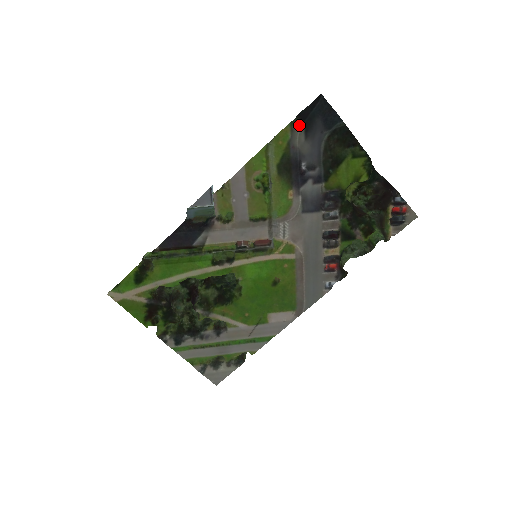
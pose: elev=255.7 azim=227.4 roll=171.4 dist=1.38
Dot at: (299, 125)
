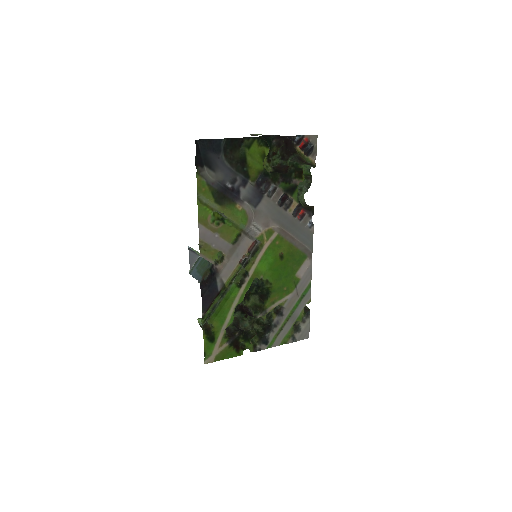
Dot at: (203, 169)
